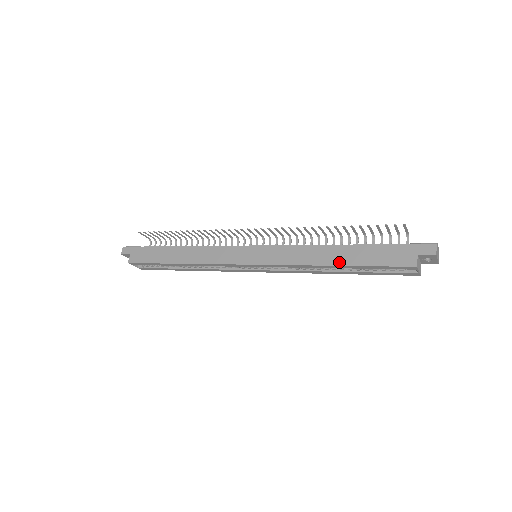
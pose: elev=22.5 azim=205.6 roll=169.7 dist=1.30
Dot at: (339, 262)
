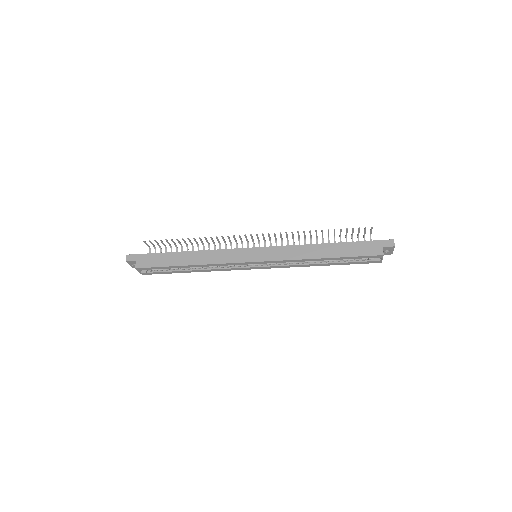
Dot at: (328, 255)
